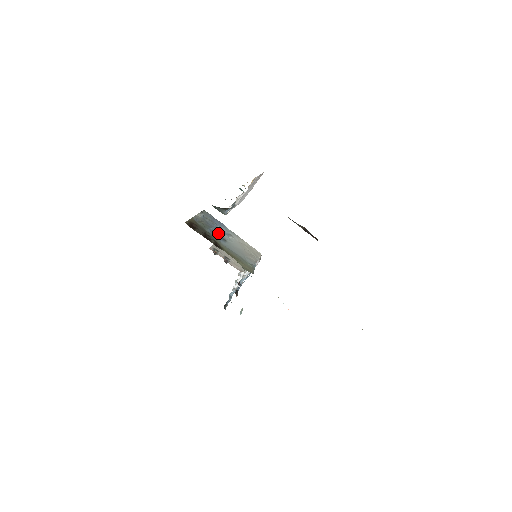
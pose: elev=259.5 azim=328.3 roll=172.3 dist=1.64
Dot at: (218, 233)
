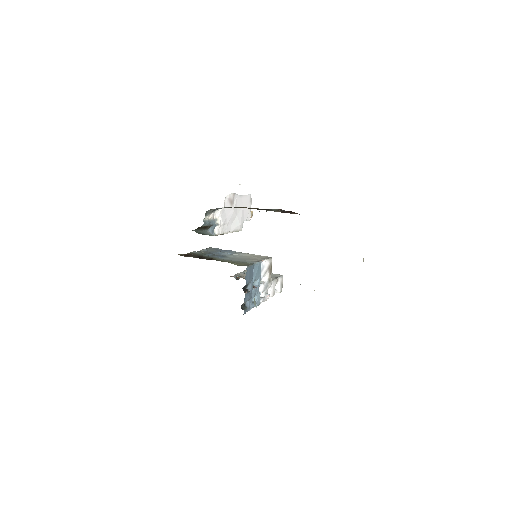
Dot at: (219, 255)
